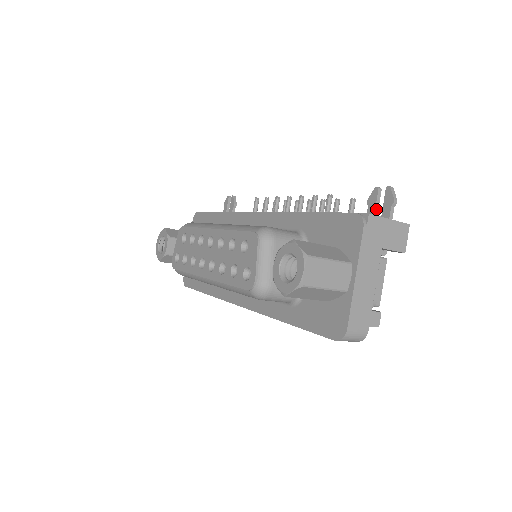
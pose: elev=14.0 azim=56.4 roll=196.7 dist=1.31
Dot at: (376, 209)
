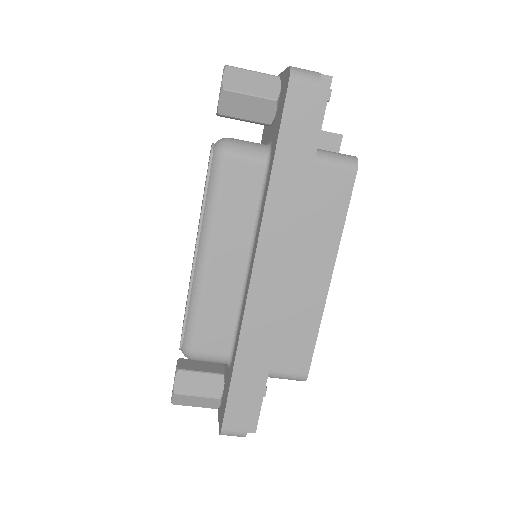
Dot at: occluded
